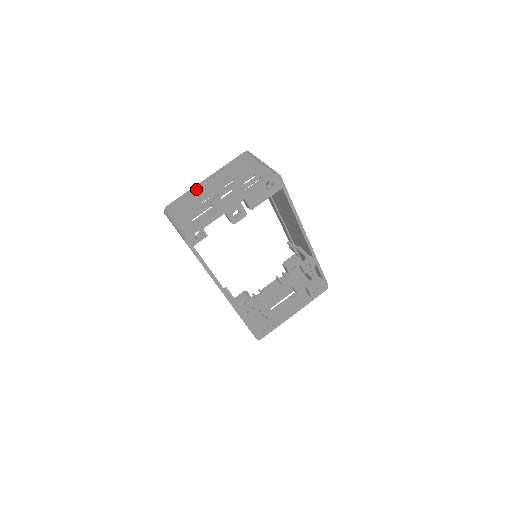
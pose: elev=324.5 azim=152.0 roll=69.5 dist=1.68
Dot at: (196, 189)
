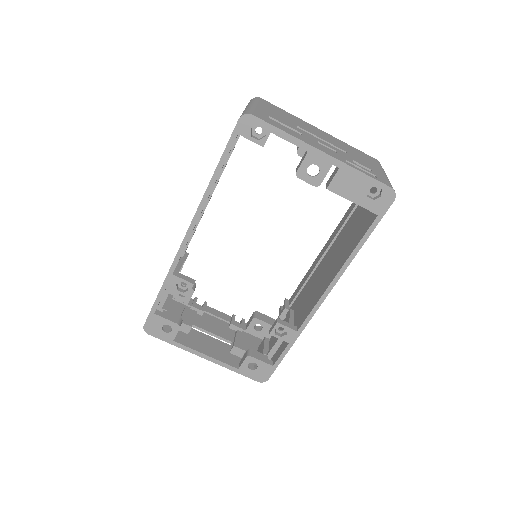
Dot at: (303, 121)
